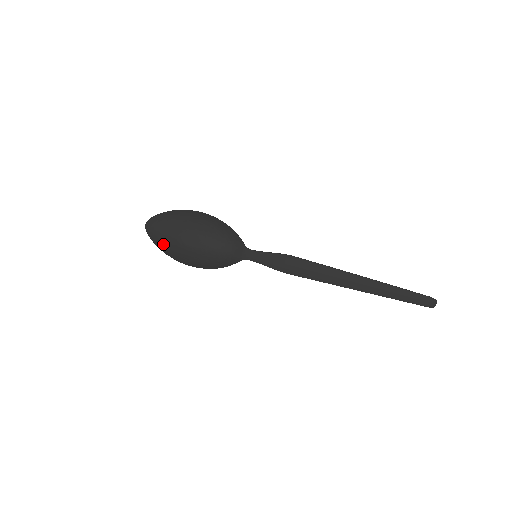
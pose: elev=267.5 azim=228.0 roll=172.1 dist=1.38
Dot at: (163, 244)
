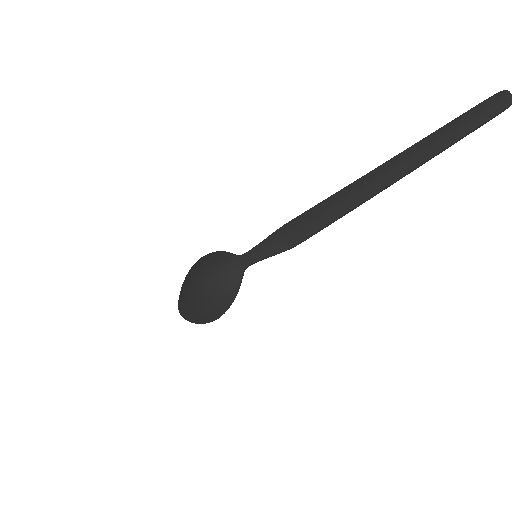
Dot at: (191, 316)
